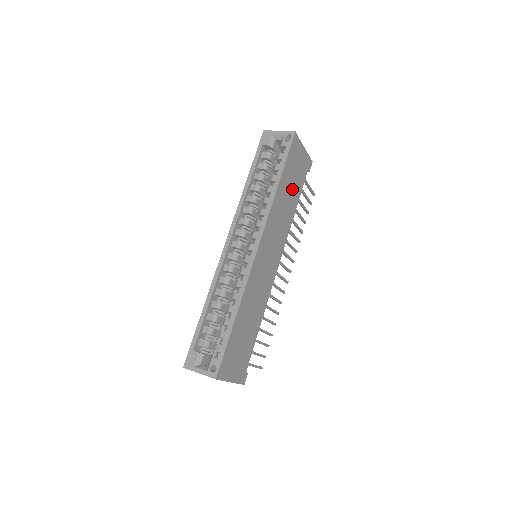
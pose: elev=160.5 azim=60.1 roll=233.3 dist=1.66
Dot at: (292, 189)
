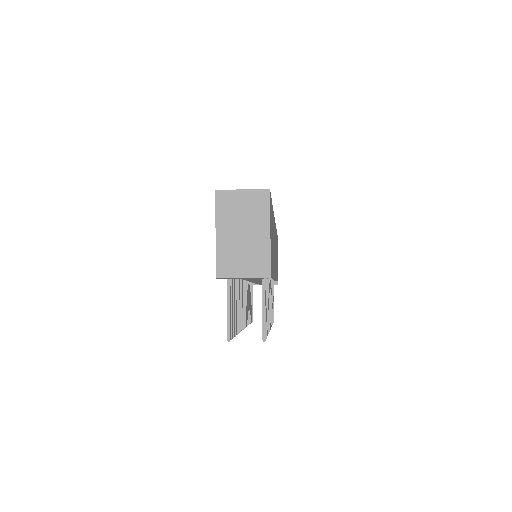
Dot at: occluded
